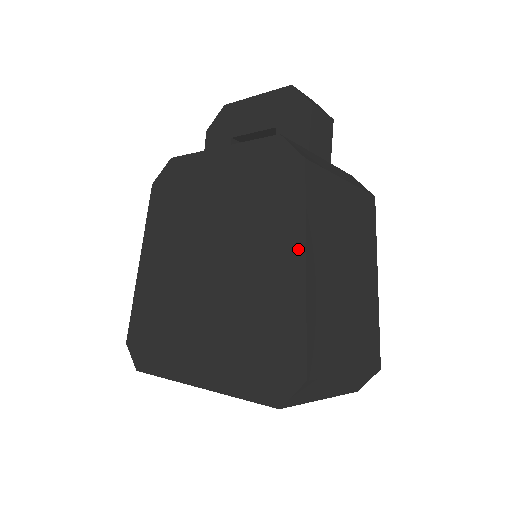
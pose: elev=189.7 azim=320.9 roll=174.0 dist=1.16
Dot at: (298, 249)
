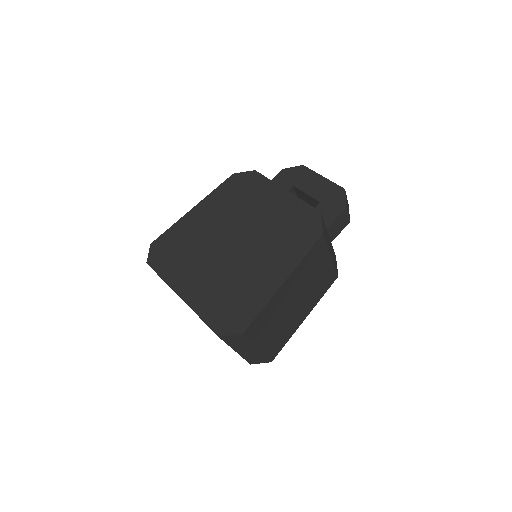
Dot at: (286, 272)
